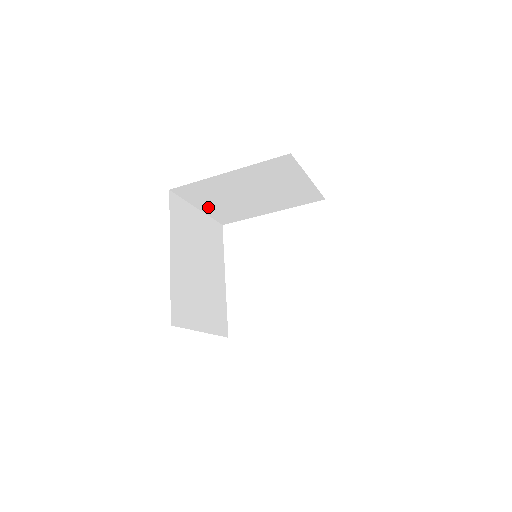
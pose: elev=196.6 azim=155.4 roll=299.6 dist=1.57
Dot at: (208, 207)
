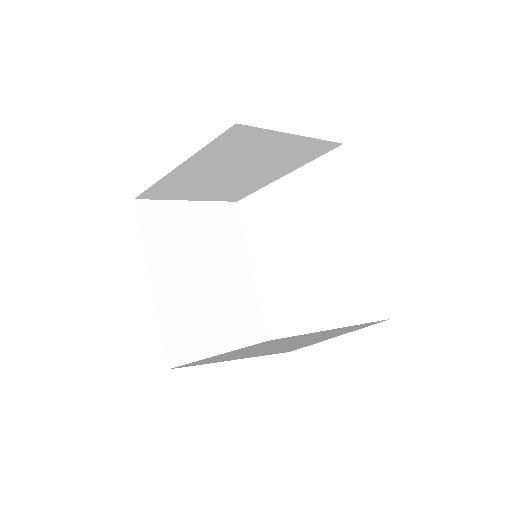
Dot at: (199, 196)
